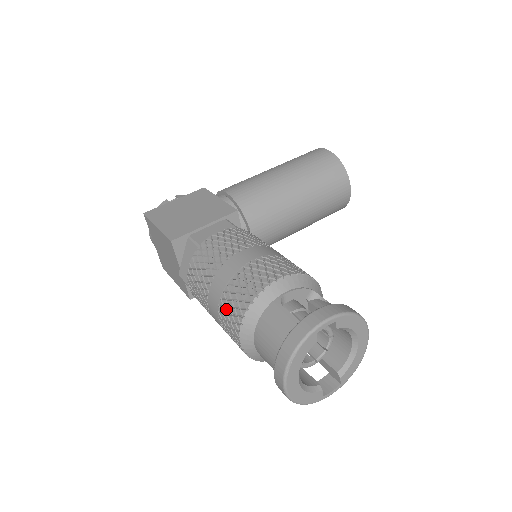
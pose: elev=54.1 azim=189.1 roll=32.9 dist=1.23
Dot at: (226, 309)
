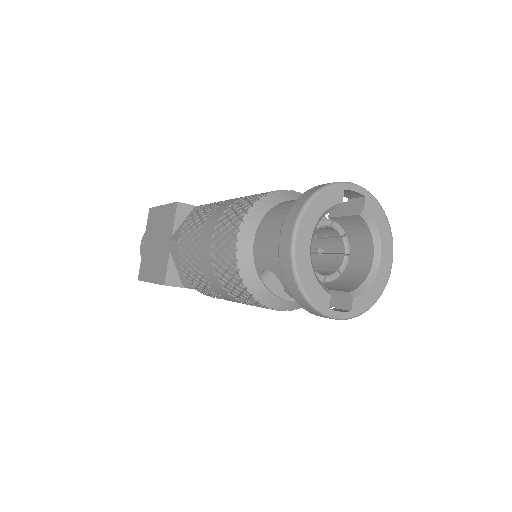
Dot at: (229, 214)
